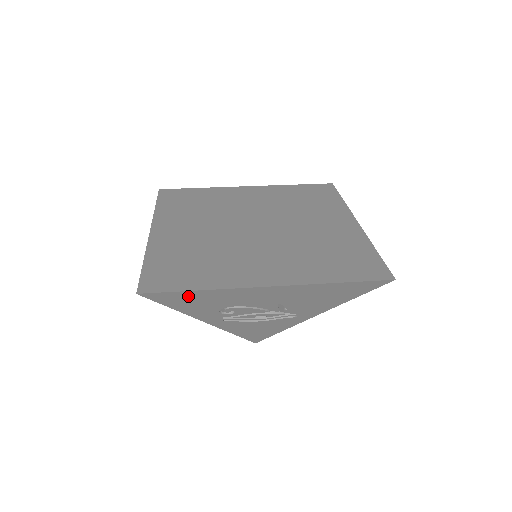
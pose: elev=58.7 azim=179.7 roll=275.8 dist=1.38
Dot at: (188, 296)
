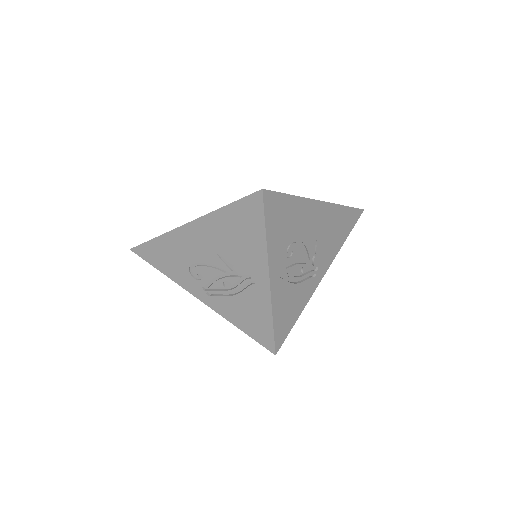
Dot at: (156, 249)
